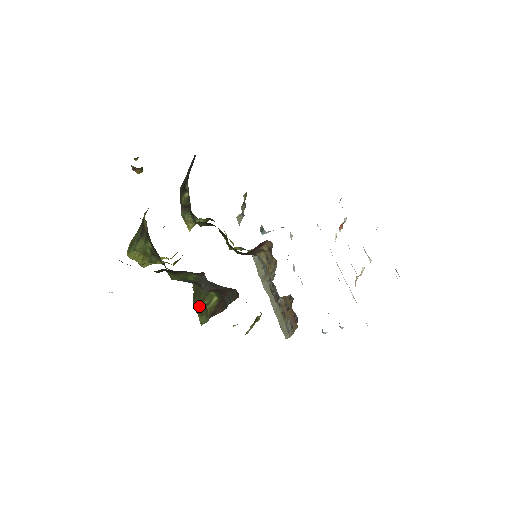
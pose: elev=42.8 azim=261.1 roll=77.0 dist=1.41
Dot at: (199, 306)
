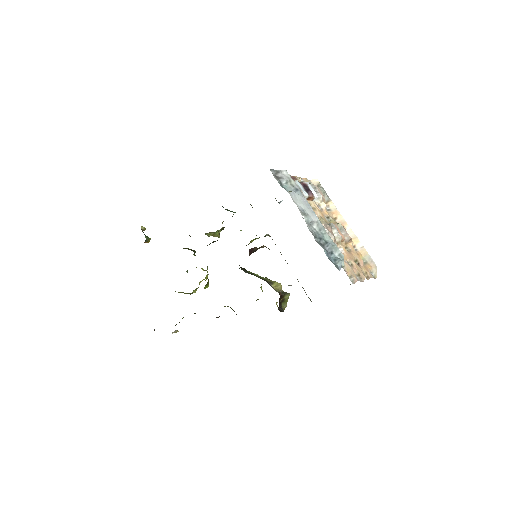
Dot at: occluded
